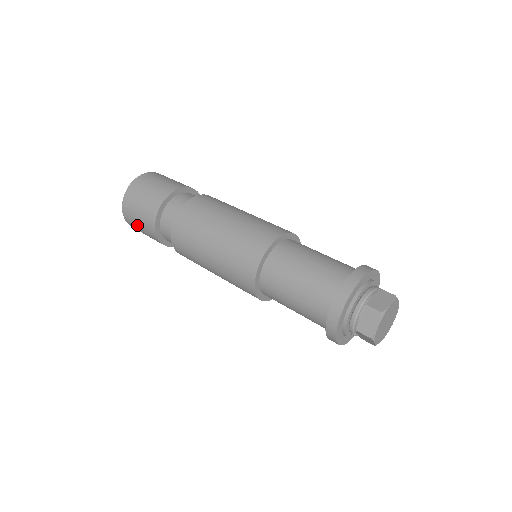
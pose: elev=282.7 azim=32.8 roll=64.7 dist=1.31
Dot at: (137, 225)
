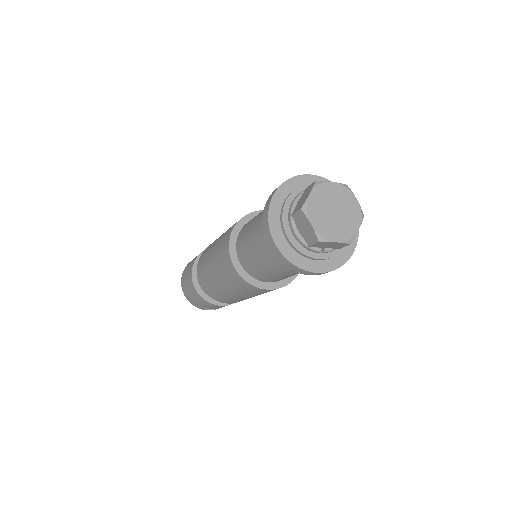
Dot at: (203, 306)
